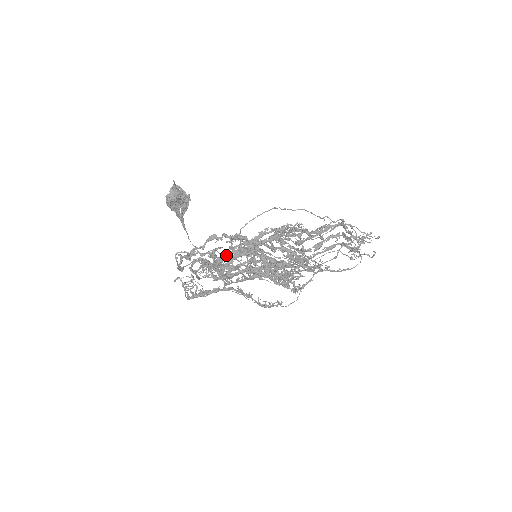
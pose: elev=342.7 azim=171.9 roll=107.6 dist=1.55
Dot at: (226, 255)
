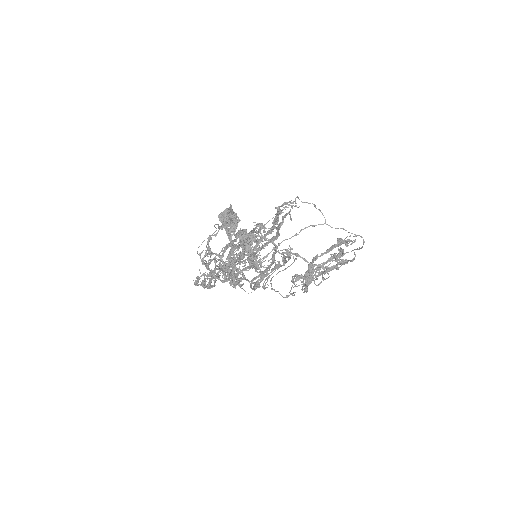
Dot at: (215, 224)
